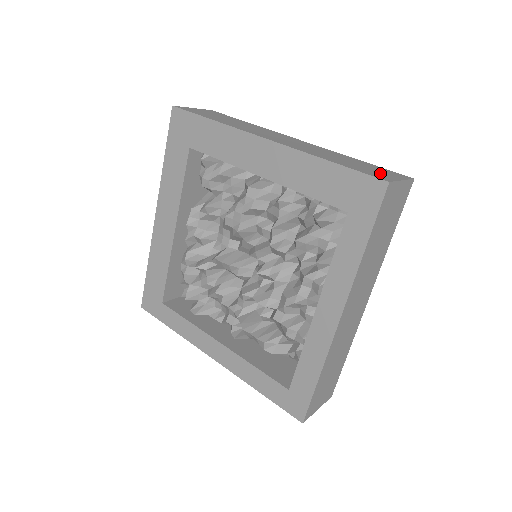
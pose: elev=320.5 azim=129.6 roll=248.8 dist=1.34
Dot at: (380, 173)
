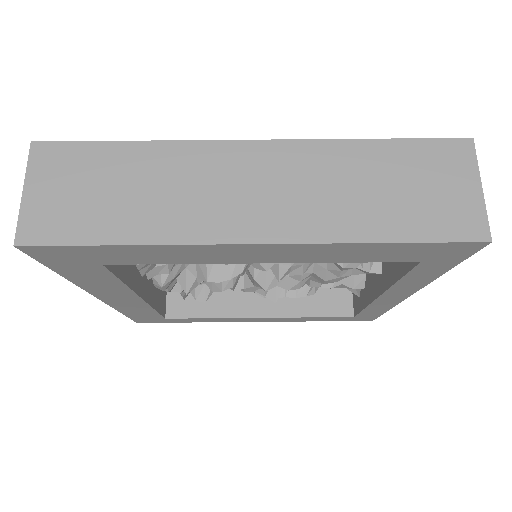
Dot at: (449, 197)
